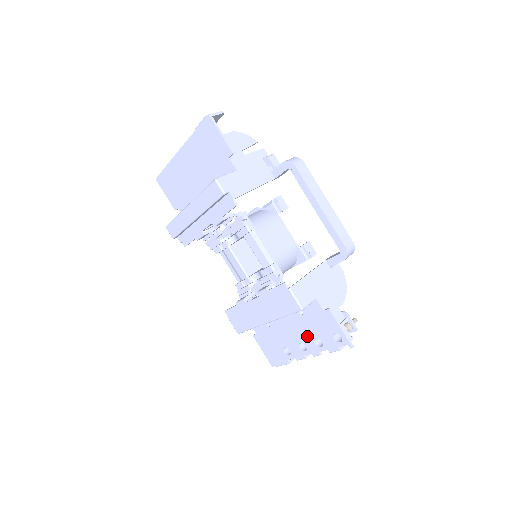
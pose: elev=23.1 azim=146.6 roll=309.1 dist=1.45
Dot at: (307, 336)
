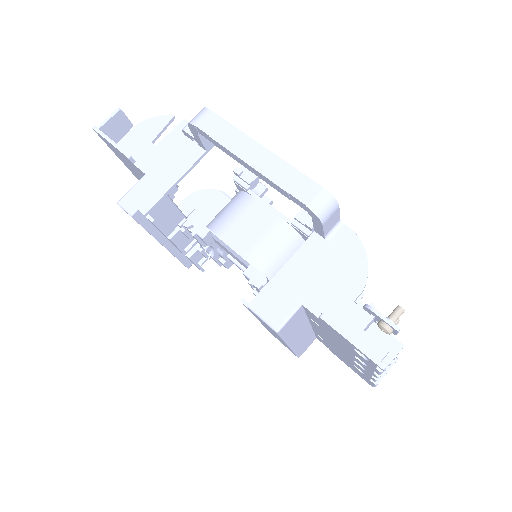
Dot at: (347, 352)
